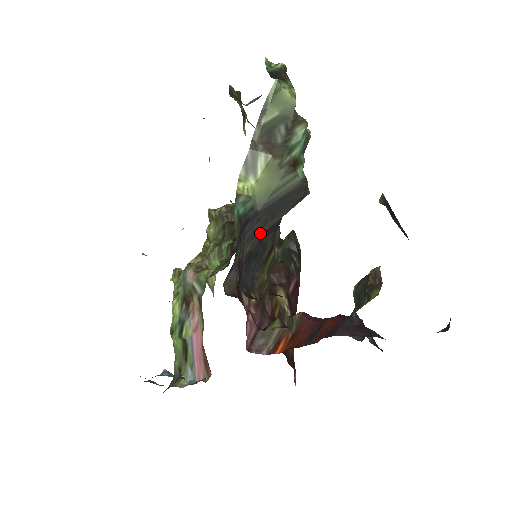
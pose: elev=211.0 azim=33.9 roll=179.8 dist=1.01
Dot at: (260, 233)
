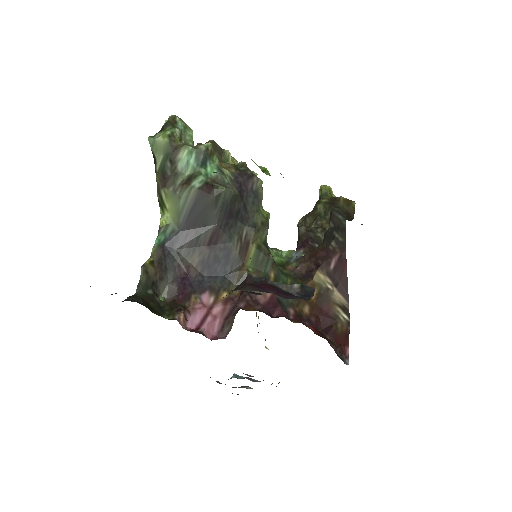
Dot at: (203, 243)
